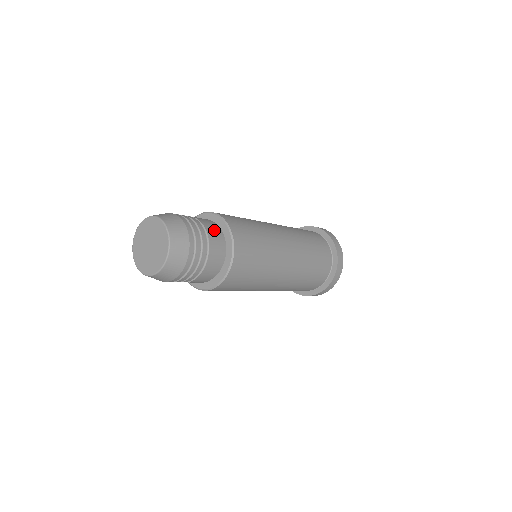
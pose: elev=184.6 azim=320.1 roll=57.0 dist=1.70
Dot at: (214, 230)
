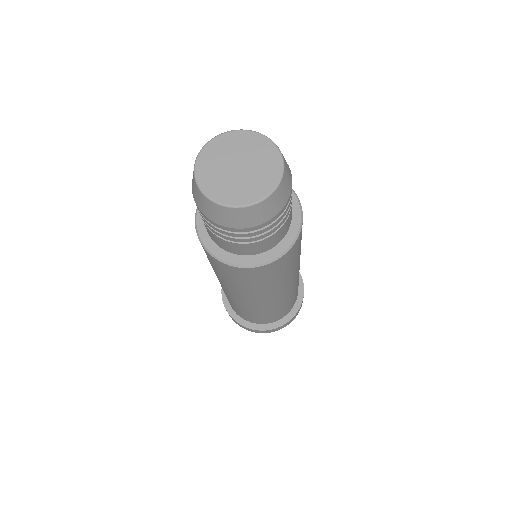
Dot at: occluded
